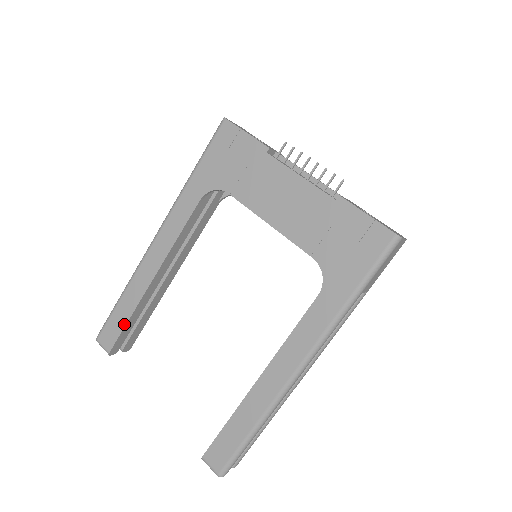
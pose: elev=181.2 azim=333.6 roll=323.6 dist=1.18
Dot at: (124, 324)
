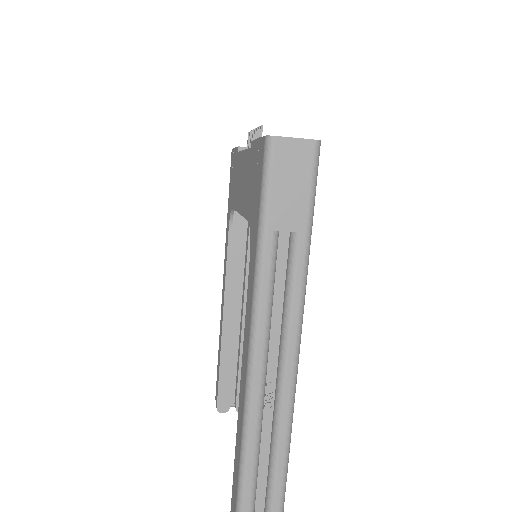
Dot at: (218, 375)
